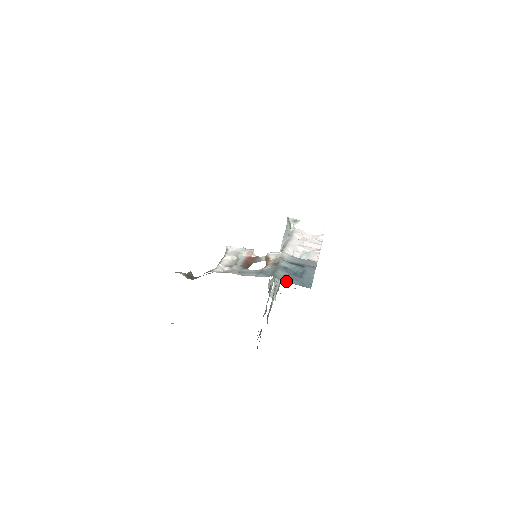
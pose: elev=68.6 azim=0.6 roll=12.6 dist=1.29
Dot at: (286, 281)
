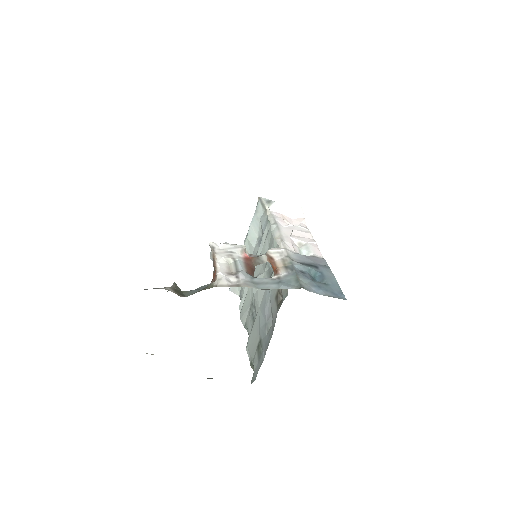
Dot at: (317, 293)
